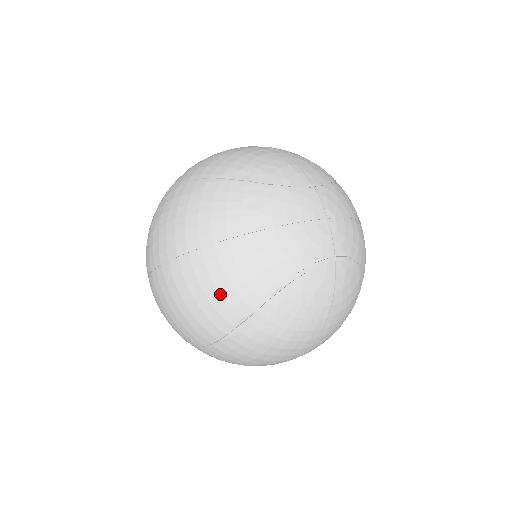
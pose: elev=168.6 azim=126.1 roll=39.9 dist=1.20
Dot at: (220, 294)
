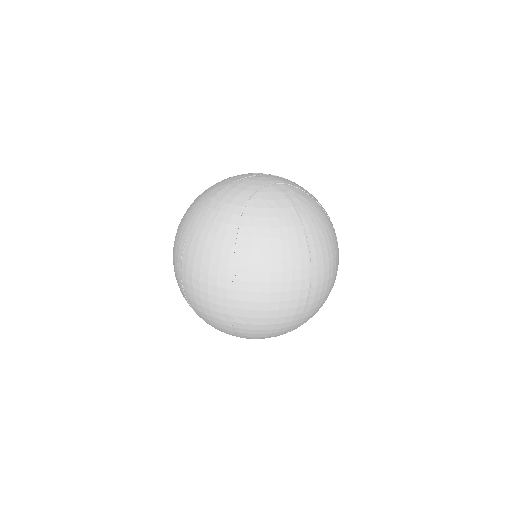
Dot at: (215, 232)
